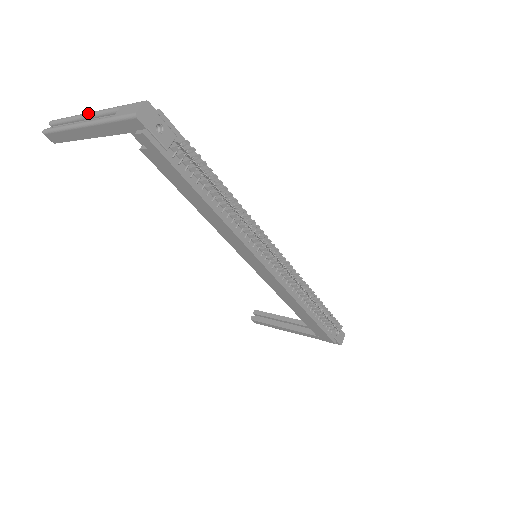
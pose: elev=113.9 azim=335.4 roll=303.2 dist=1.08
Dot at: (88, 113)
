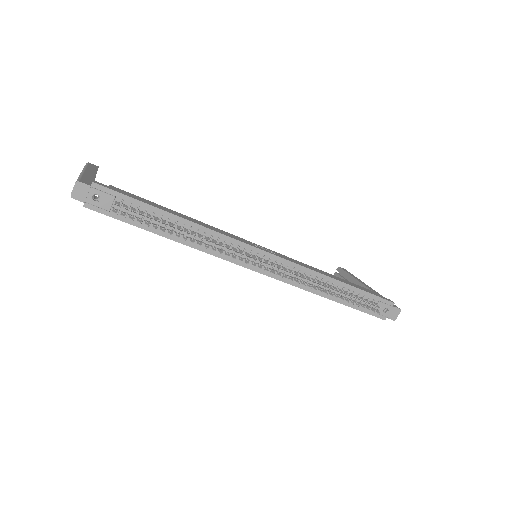
Dot at: occluded
